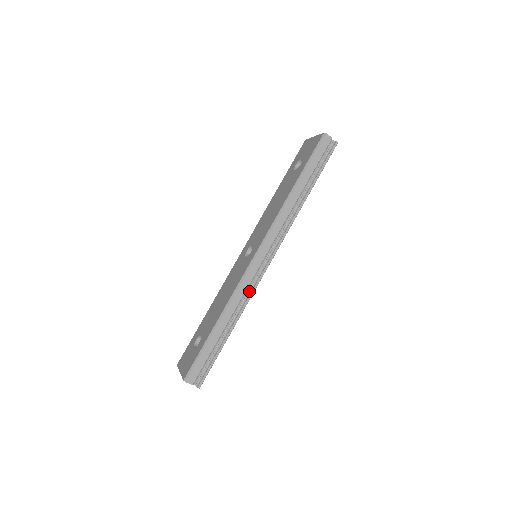
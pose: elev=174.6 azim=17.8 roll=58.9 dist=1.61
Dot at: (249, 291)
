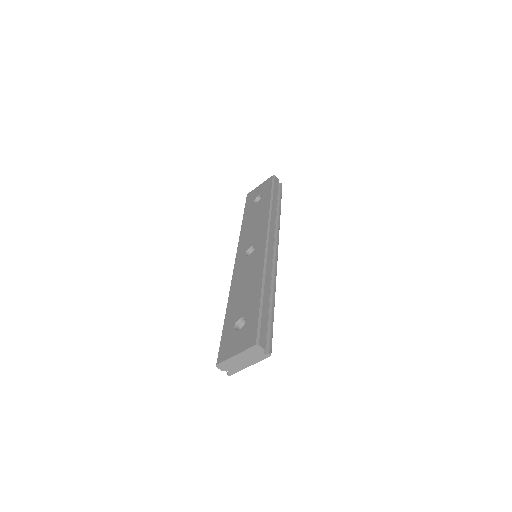
Dot at: (272, 270)
